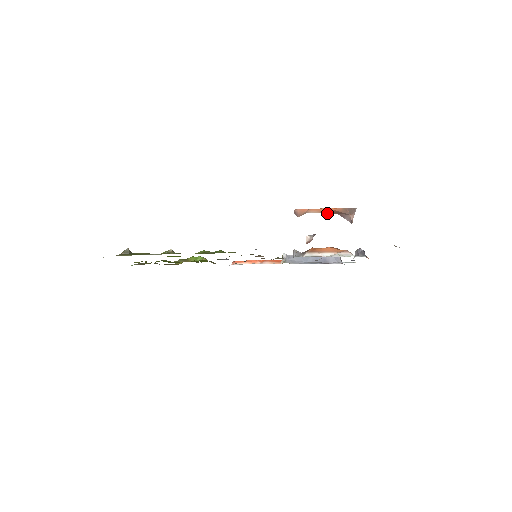
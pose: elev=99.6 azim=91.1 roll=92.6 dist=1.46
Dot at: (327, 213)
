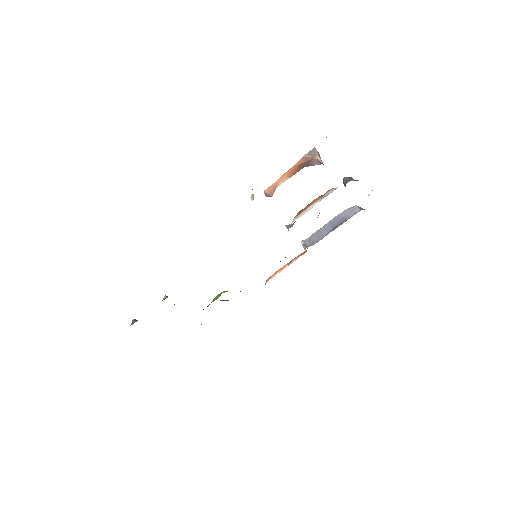
Dot at: occluded
